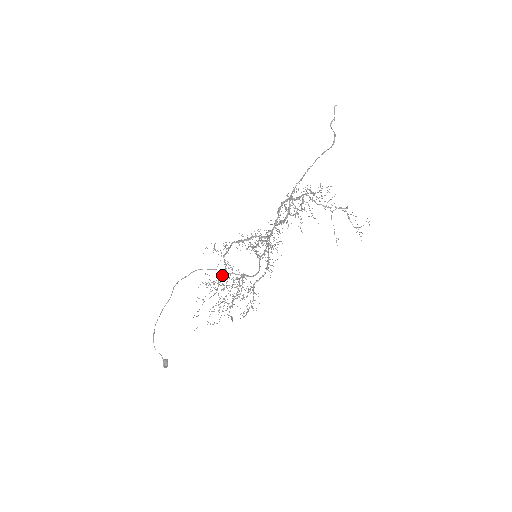
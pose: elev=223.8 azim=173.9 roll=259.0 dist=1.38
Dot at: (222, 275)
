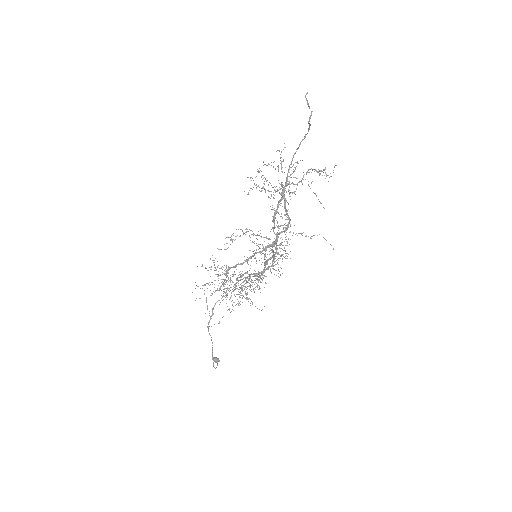
Dot at: occluded
